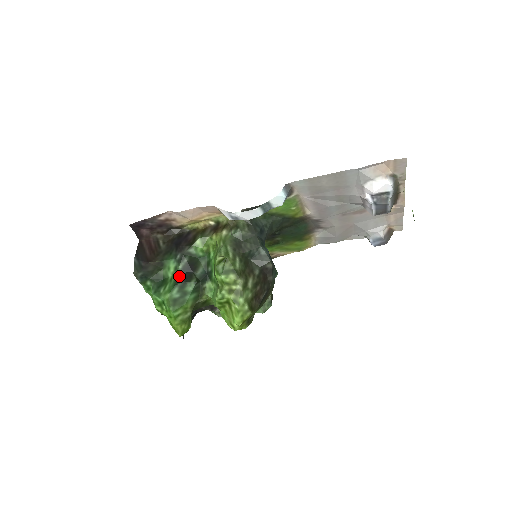
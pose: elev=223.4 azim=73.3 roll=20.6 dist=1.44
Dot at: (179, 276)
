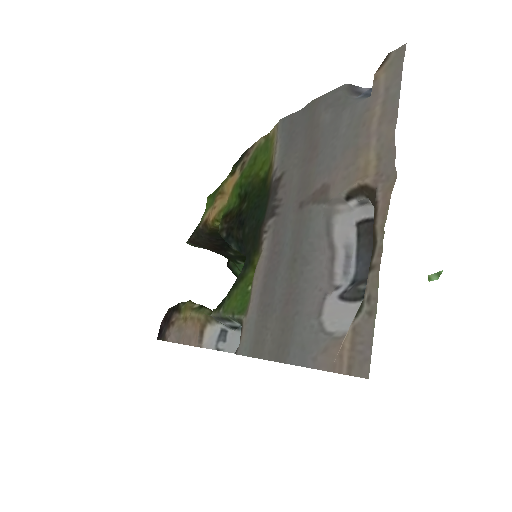
Dot at: occluded
